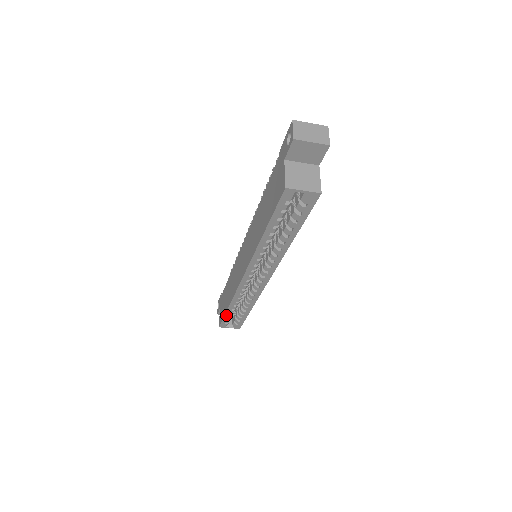
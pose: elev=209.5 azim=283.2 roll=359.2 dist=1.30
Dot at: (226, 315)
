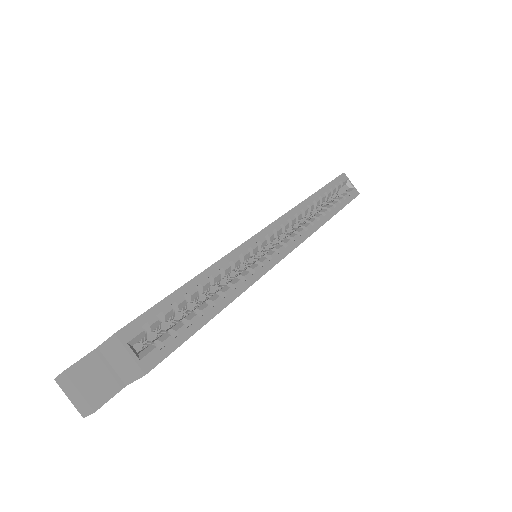
Dot at: (173, 296)
